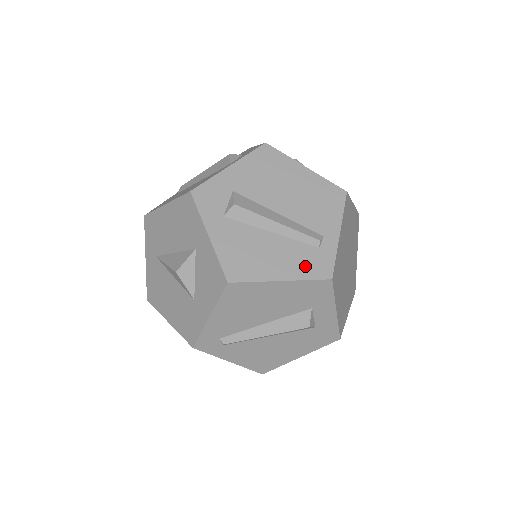
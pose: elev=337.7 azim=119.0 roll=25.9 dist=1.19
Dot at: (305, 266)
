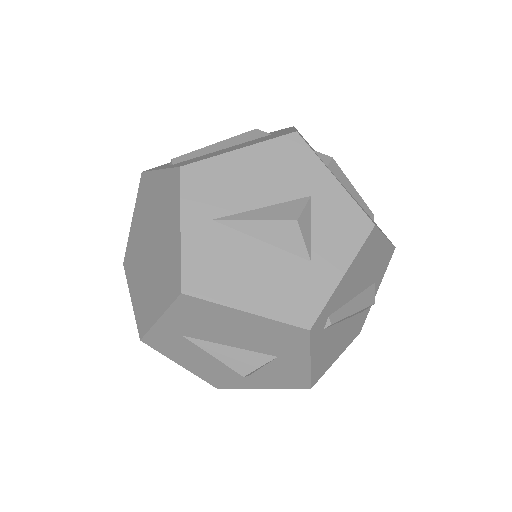
Dot at: occluded
